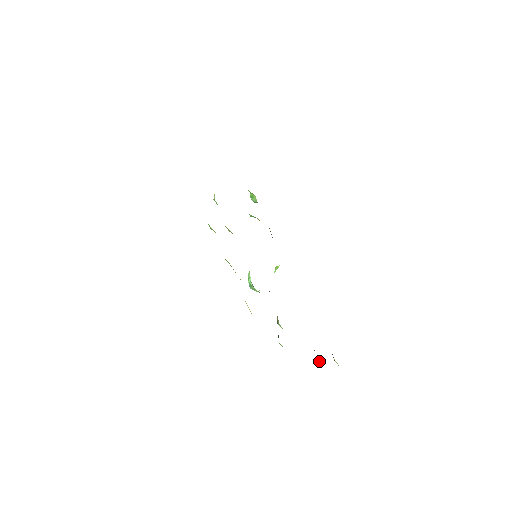
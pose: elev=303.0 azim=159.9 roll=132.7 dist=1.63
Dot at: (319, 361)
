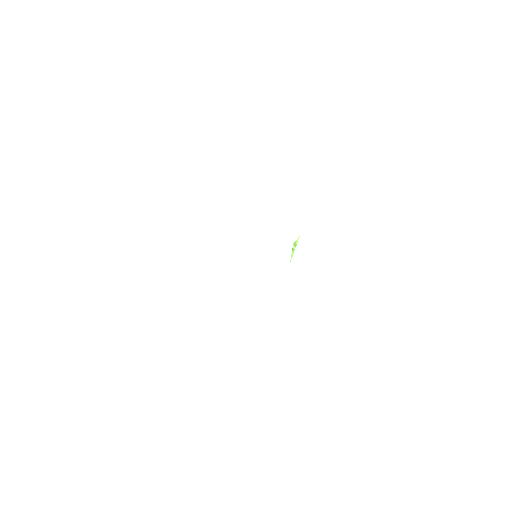
Dot at: occluded
